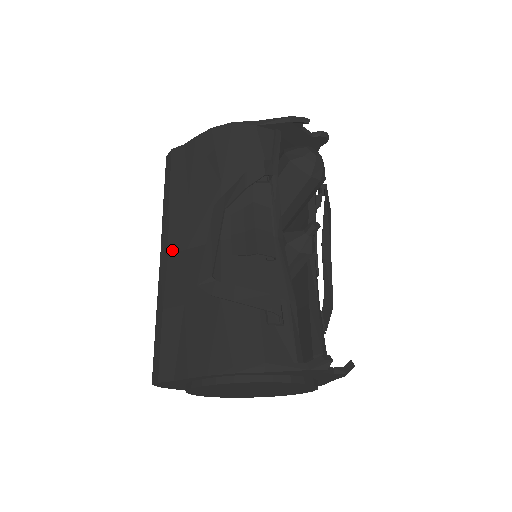
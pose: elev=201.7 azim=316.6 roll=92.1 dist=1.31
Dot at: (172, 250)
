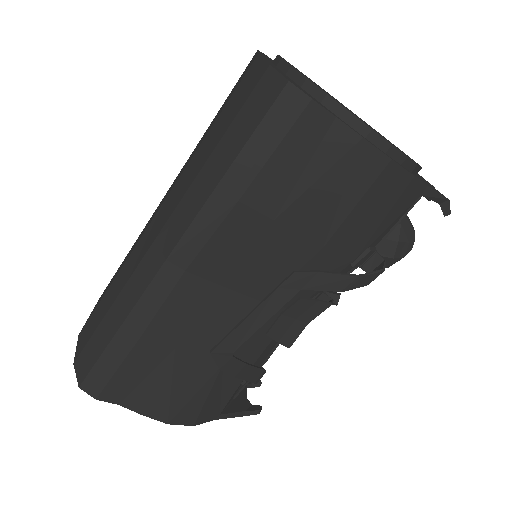
Dot at: (195, 271)
